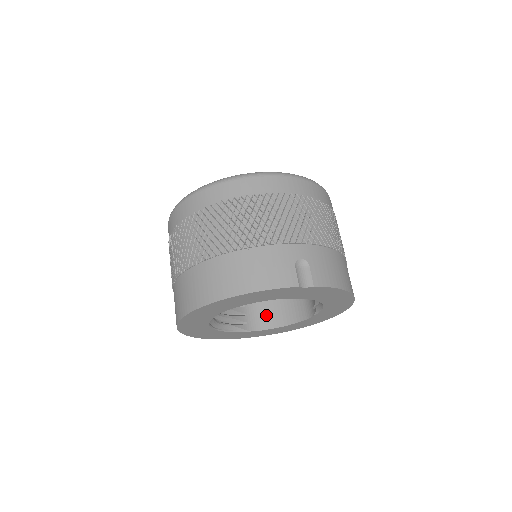
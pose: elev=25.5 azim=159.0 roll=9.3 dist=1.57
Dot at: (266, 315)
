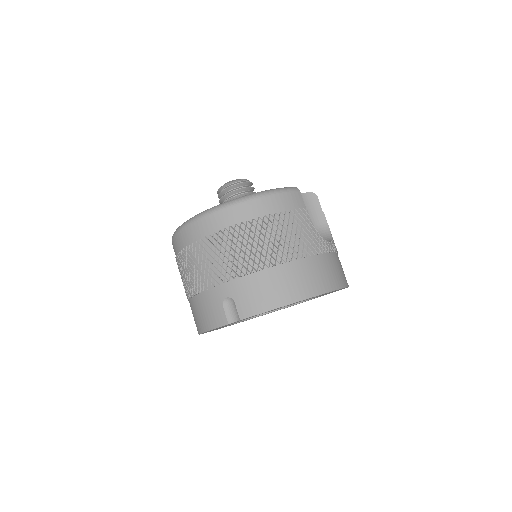
Dot at: occluded
